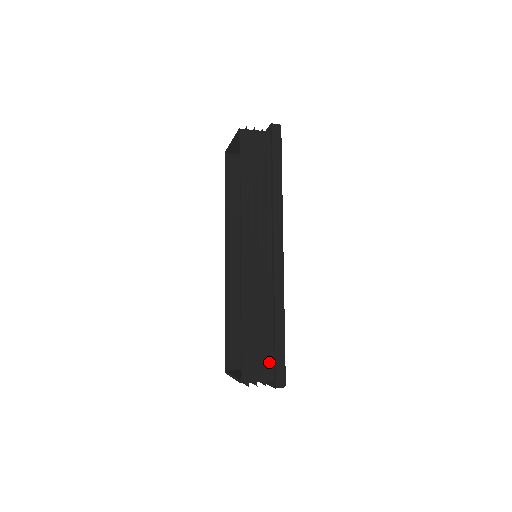
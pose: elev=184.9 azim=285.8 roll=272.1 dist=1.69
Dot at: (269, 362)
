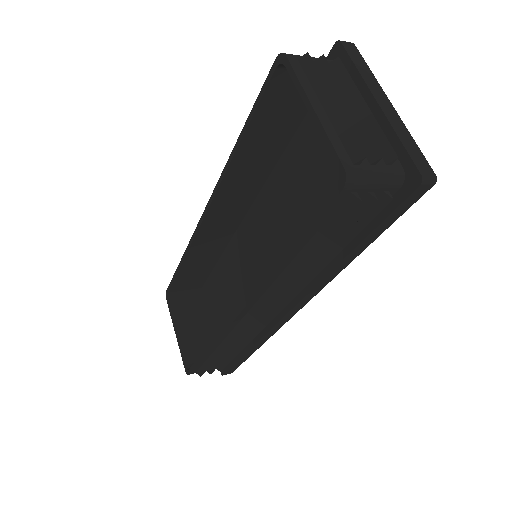
Dot at: occluded
